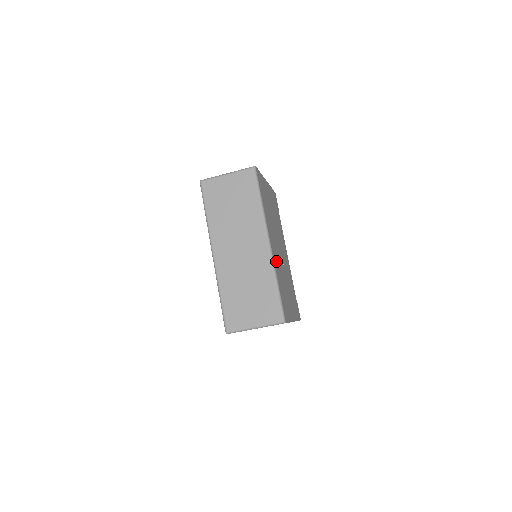
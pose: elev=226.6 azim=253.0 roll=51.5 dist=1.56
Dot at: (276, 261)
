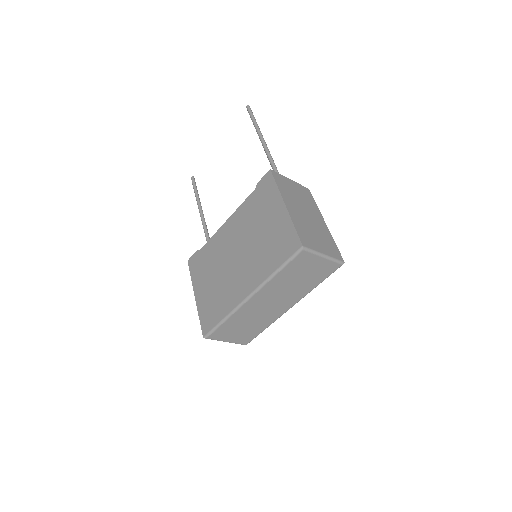
Dot at: occluded
